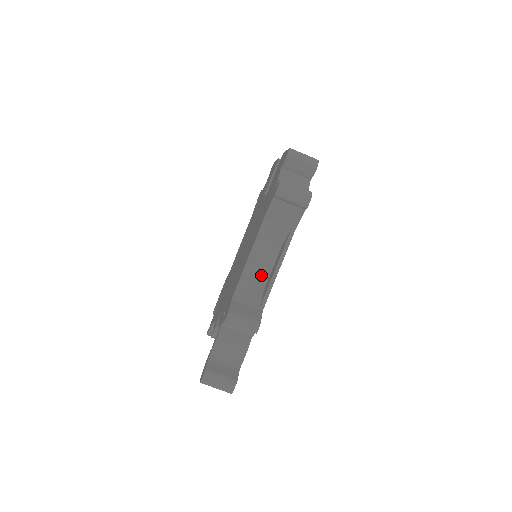
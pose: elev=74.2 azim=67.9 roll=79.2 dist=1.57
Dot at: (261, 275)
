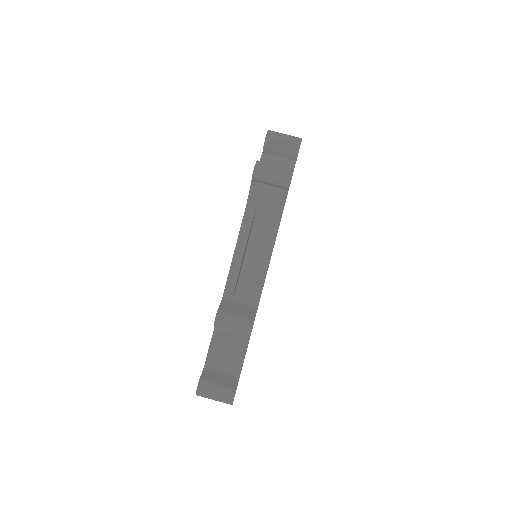
Dot at: (253, 270)
